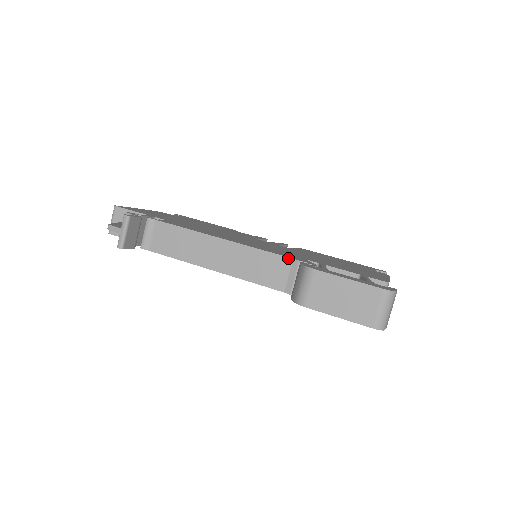
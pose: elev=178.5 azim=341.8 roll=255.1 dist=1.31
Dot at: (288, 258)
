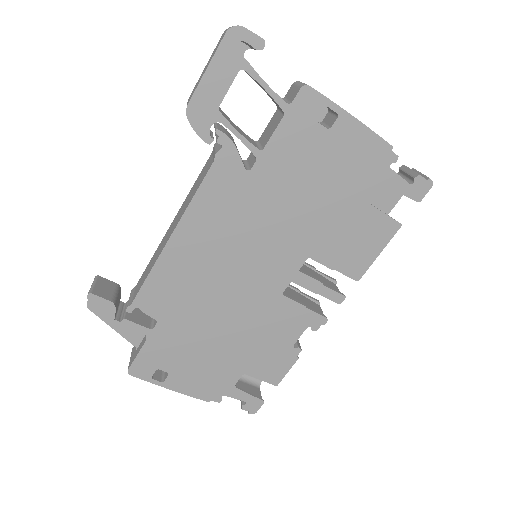
Dot at: (209, 157)
